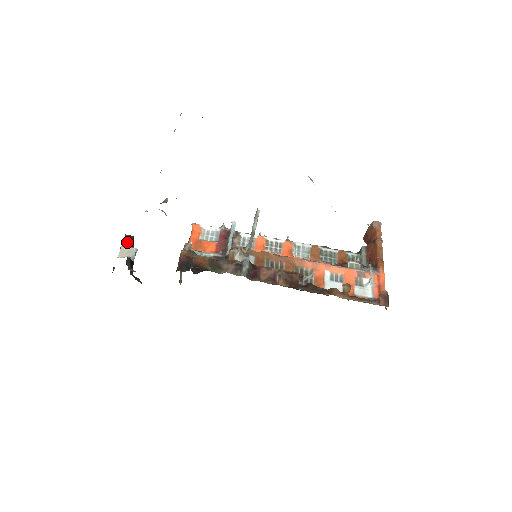
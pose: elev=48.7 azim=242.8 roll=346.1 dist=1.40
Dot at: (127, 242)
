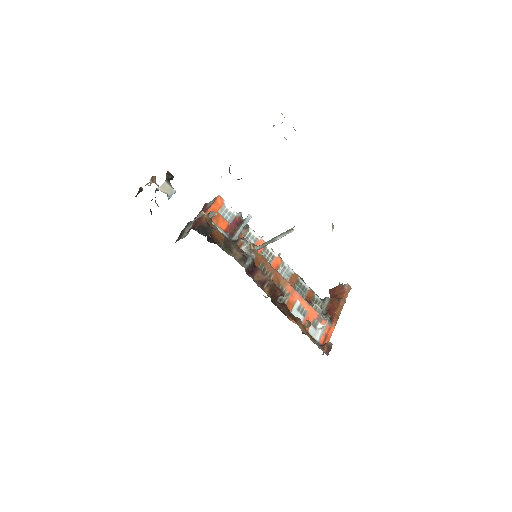
Dot at: (168, 179)
